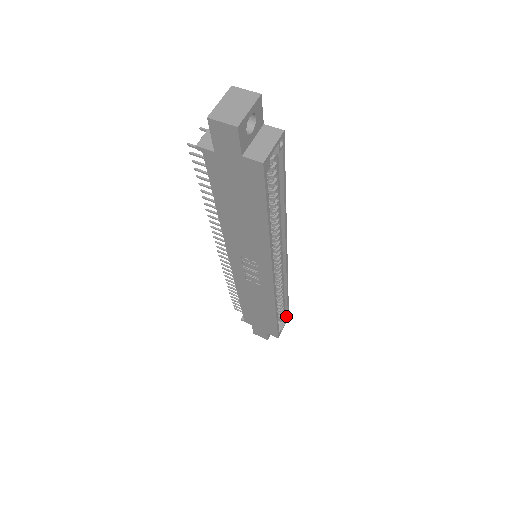
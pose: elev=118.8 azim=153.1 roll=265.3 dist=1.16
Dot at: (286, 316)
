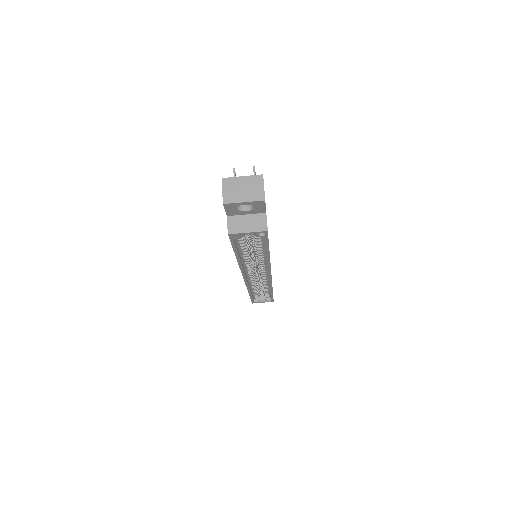
Dot at: (270, 300)
